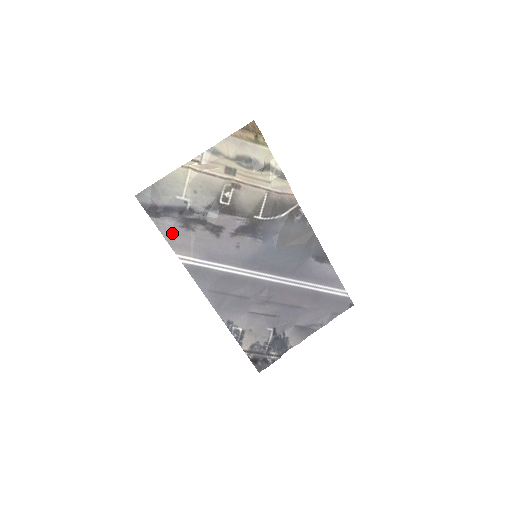
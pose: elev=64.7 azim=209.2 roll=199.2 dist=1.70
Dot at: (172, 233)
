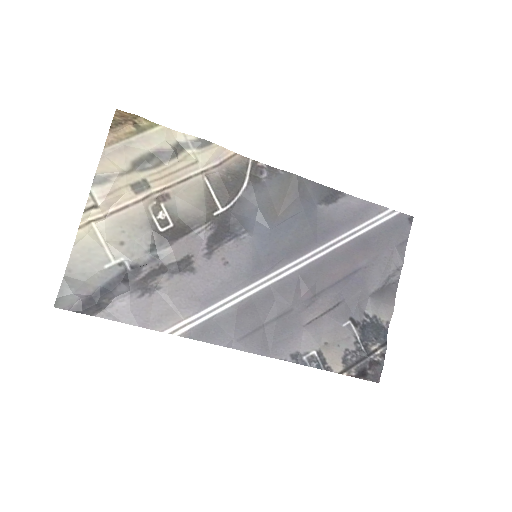
Dot at: (136, 312)
